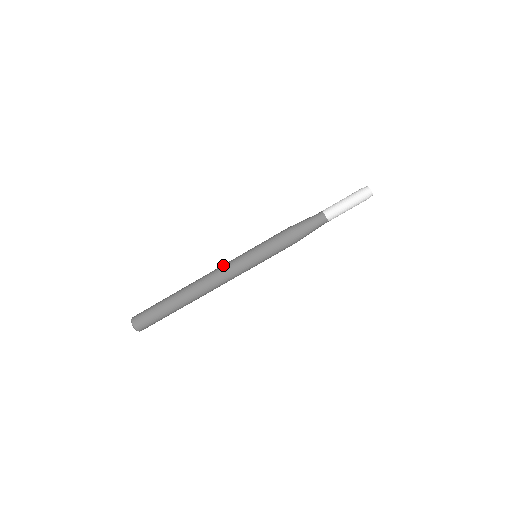
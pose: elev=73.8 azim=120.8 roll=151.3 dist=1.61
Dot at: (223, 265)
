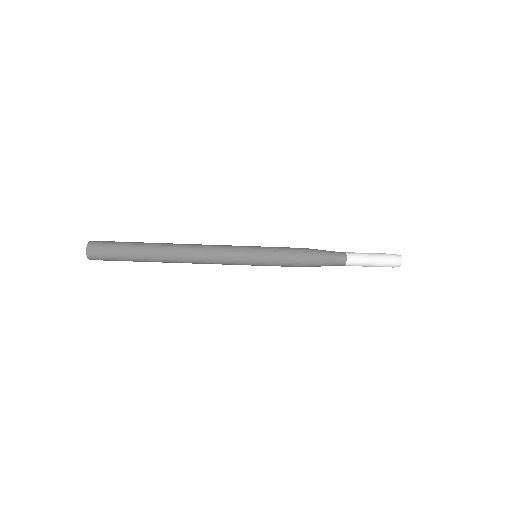
Dot at: occluded
